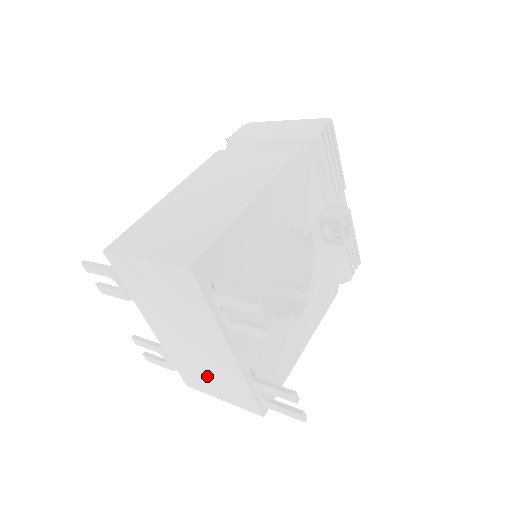
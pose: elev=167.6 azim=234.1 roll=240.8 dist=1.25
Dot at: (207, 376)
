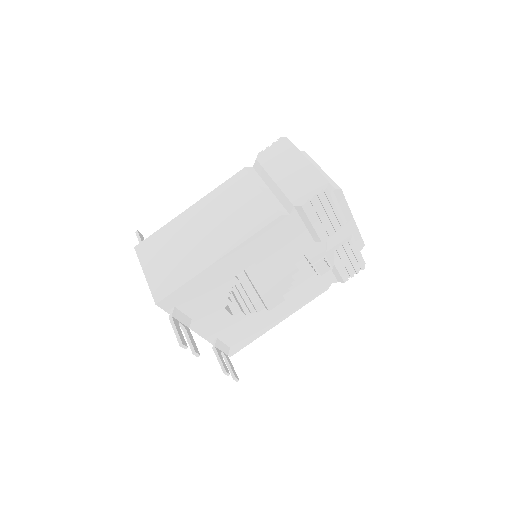
Dot at: occluded
